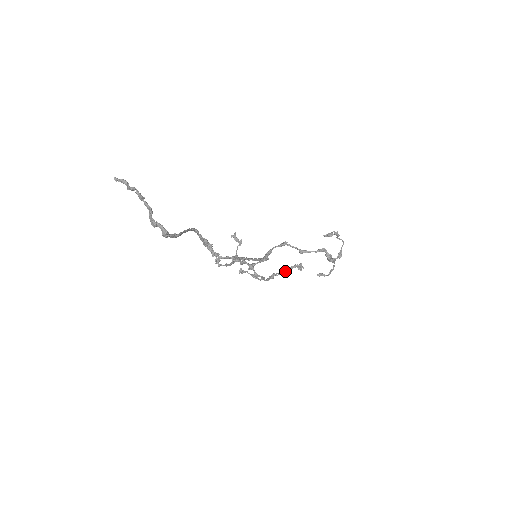
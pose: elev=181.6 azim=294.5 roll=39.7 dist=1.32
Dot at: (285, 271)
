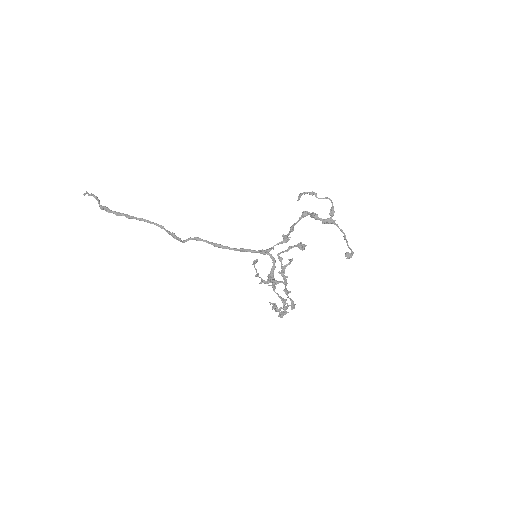
Dot at: (292, 259)
